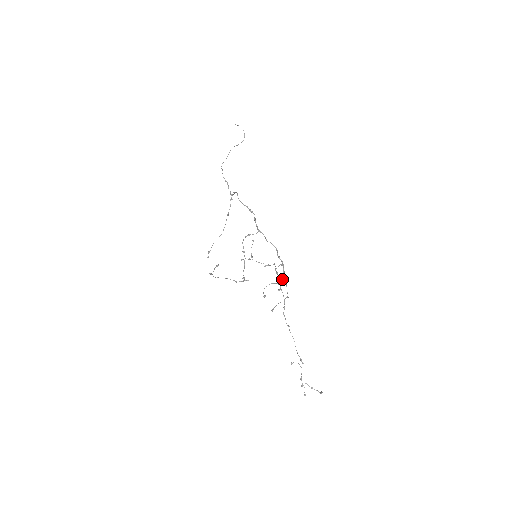
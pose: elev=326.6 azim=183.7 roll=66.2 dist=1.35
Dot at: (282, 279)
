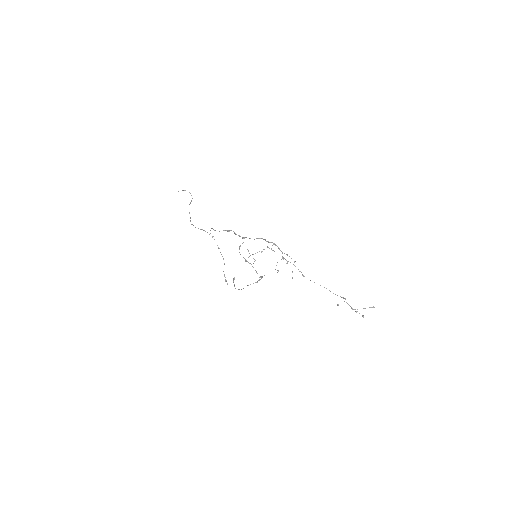
Dot at: occluded
